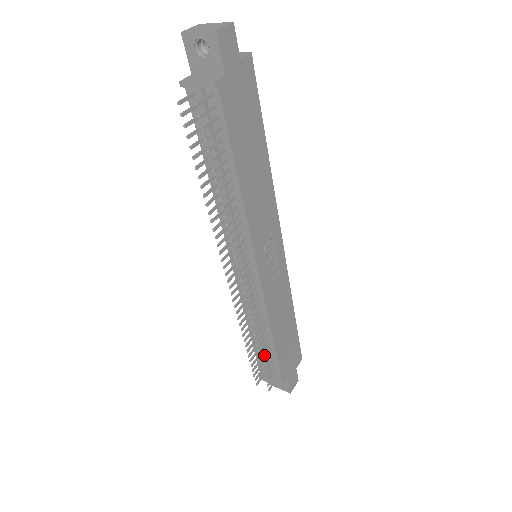
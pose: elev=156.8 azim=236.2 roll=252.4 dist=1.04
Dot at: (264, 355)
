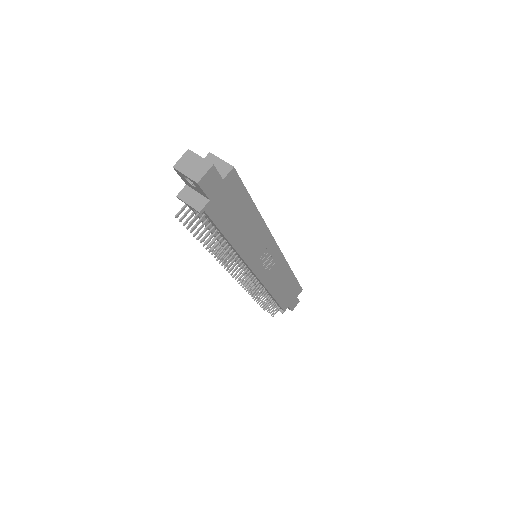
Dot at: occluded
